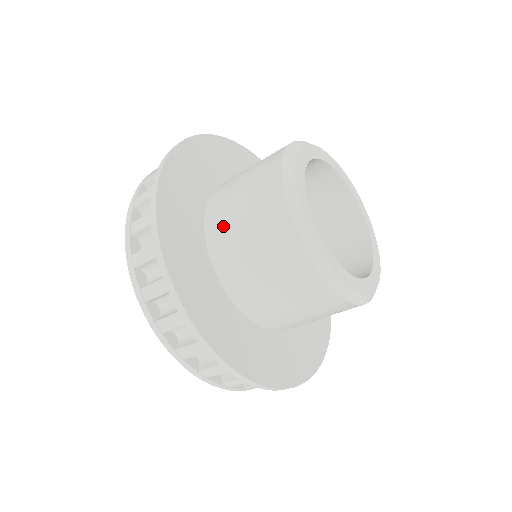
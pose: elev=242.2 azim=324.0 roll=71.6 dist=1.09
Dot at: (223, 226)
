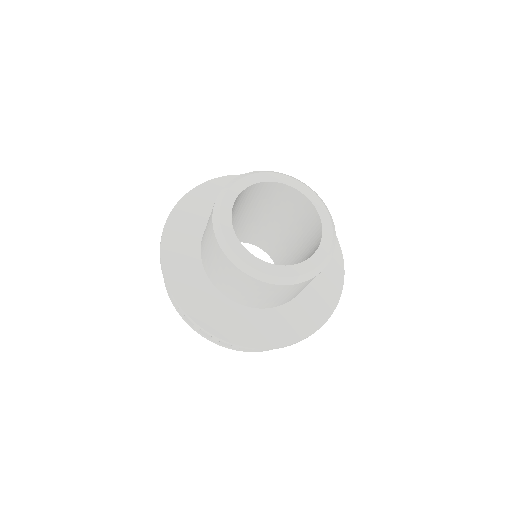
Dot at: occluded
